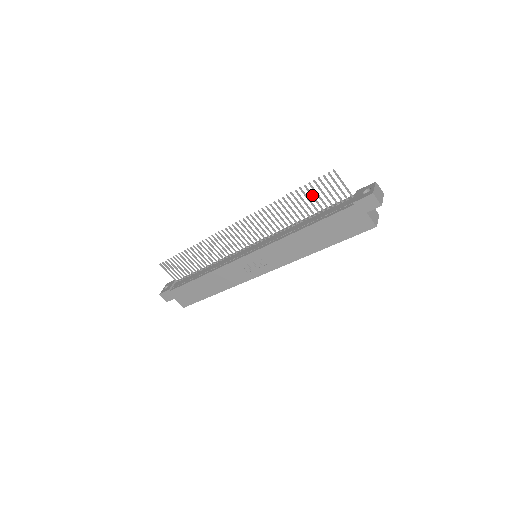
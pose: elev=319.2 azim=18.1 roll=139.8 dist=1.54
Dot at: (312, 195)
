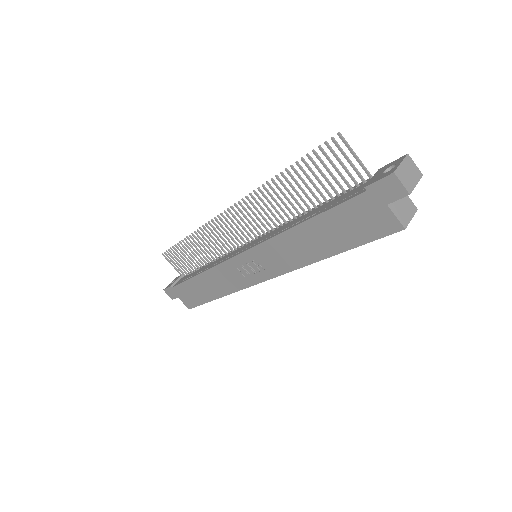
Dot at: (314, 173)
